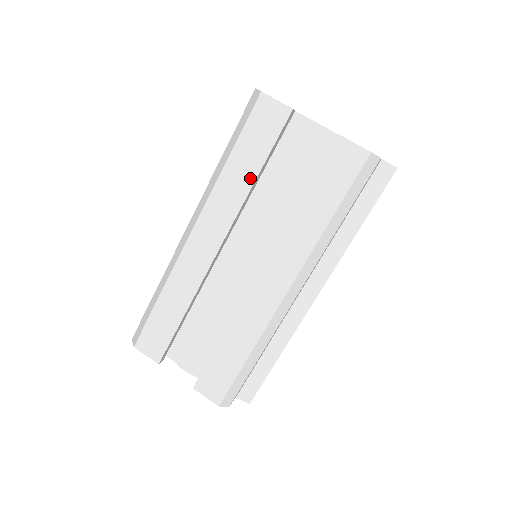
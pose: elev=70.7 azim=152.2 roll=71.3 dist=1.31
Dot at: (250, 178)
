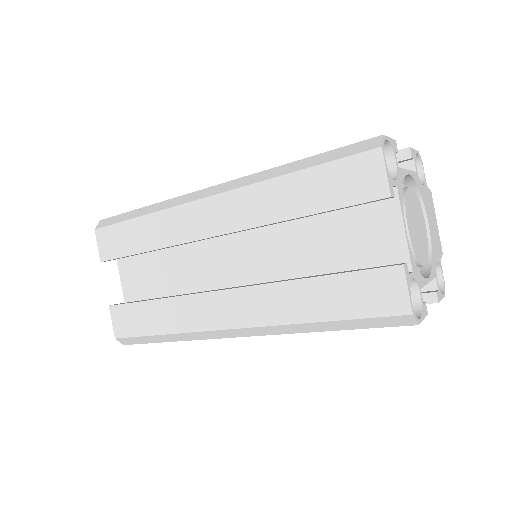
Dot at: occluded
